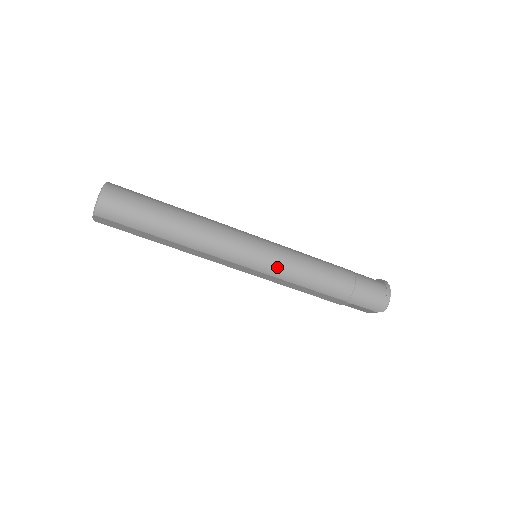
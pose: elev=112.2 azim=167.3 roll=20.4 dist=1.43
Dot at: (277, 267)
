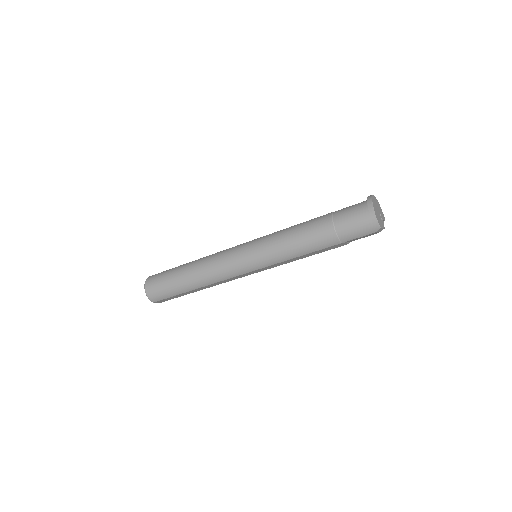
Dot at: (265, 259)
